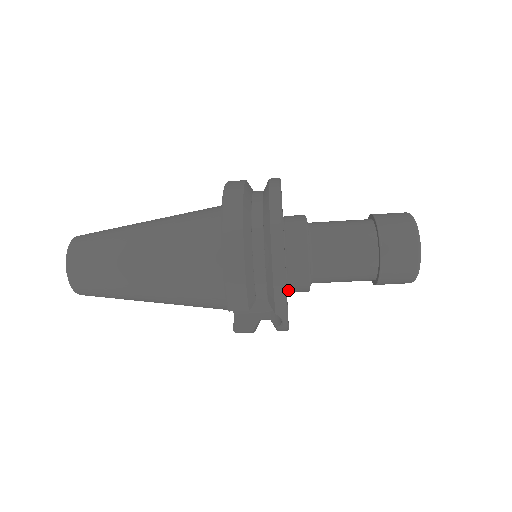
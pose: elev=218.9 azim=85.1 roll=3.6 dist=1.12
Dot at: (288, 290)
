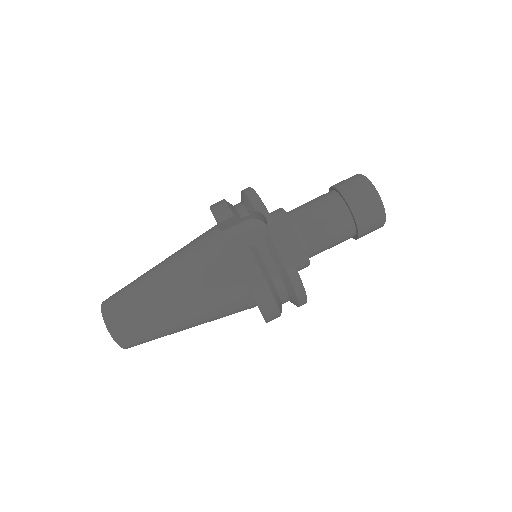
Dot at: occluded
